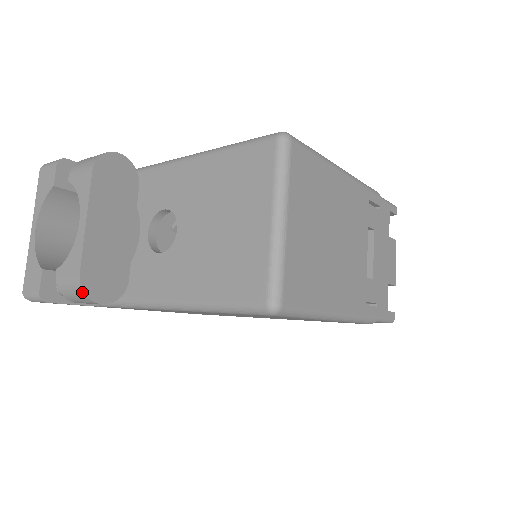
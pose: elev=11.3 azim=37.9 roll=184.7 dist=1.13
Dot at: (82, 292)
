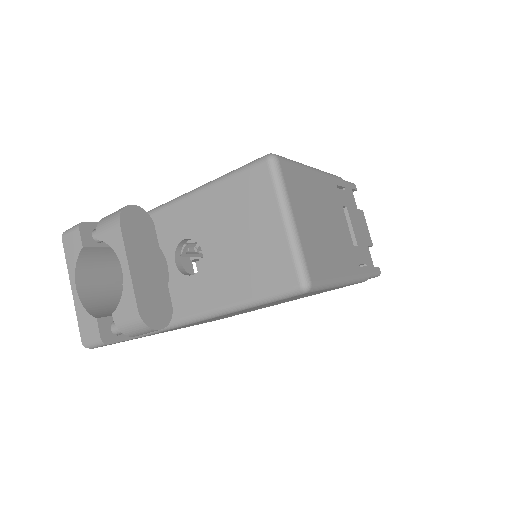
Dot at: (144, 324)
